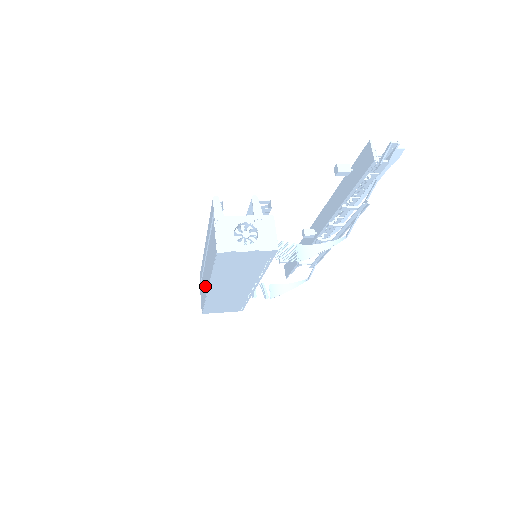
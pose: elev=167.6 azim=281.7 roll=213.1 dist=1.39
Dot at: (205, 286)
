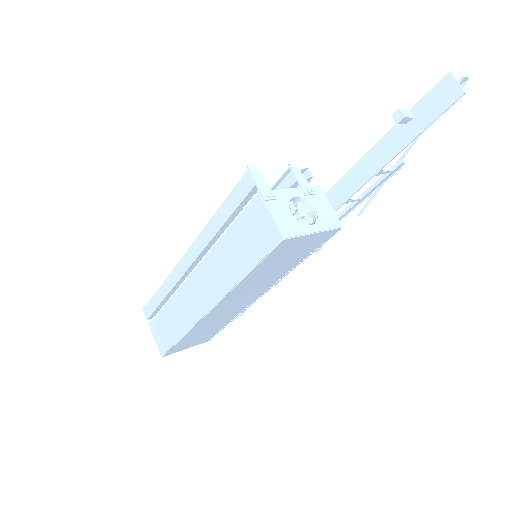
Dot at: (190, 311)
